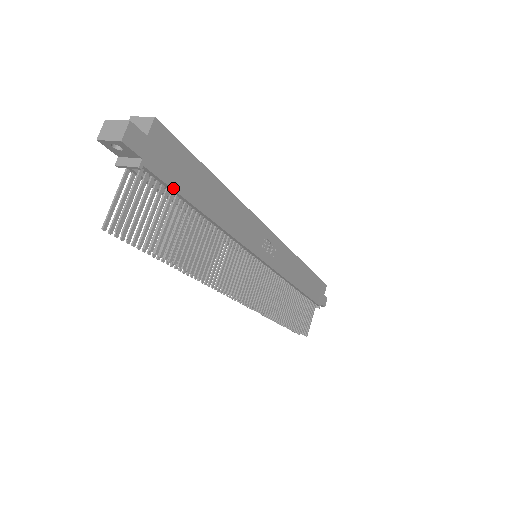
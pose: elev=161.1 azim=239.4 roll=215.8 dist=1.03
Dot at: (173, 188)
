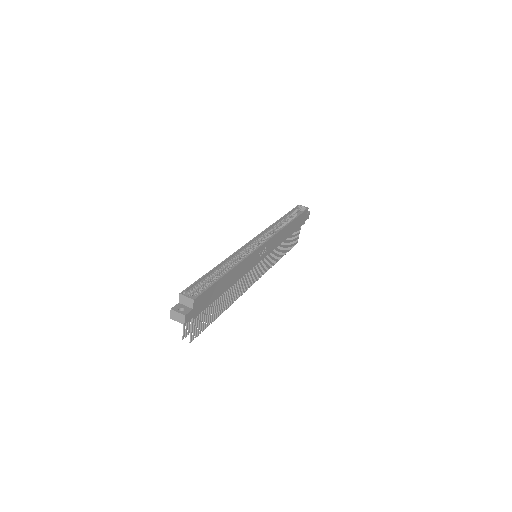
Dot at: occluded
